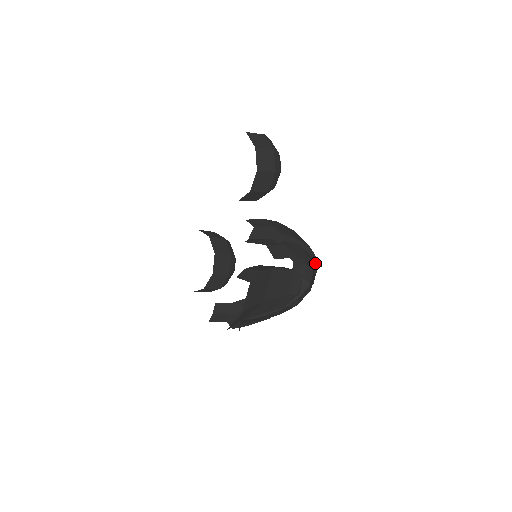
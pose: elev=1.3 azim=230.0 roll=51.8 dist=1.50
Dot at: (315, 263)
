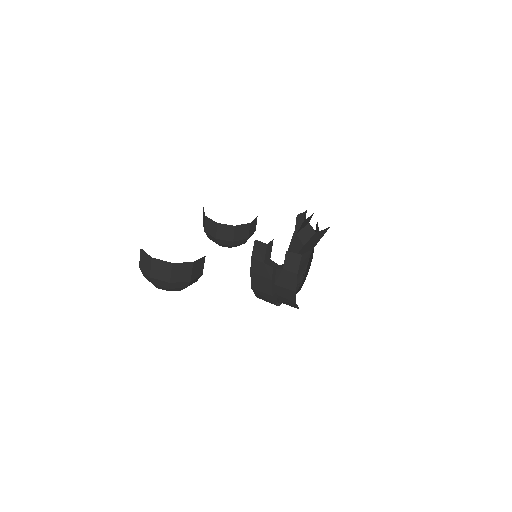
Dot at: occluded
